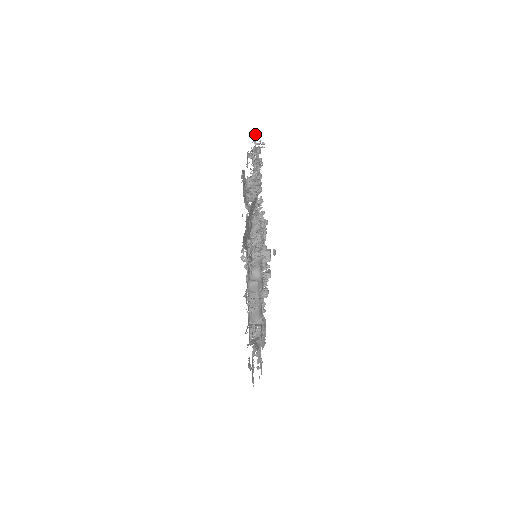
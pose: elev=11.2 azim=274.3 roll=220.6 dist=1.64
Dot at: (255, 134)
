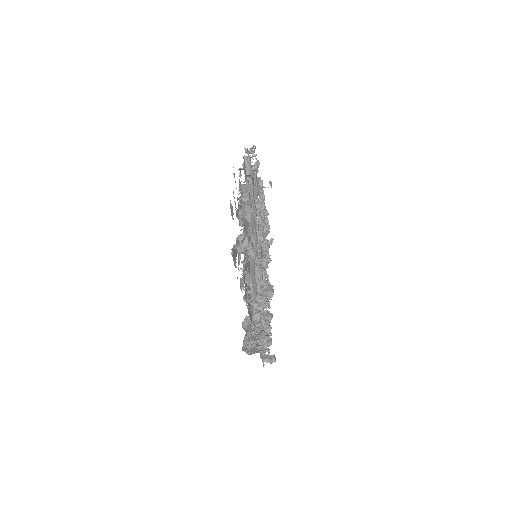
Dot at: occluded
